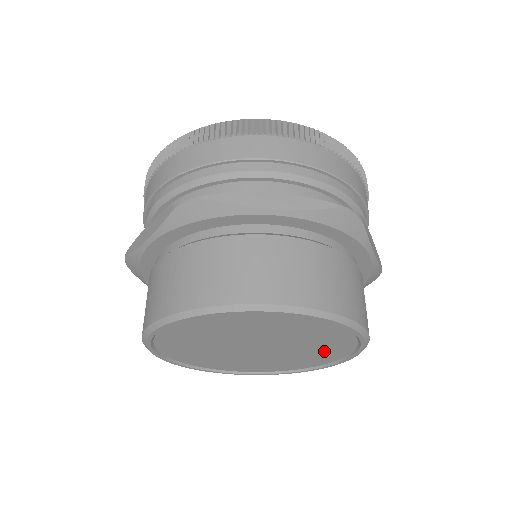
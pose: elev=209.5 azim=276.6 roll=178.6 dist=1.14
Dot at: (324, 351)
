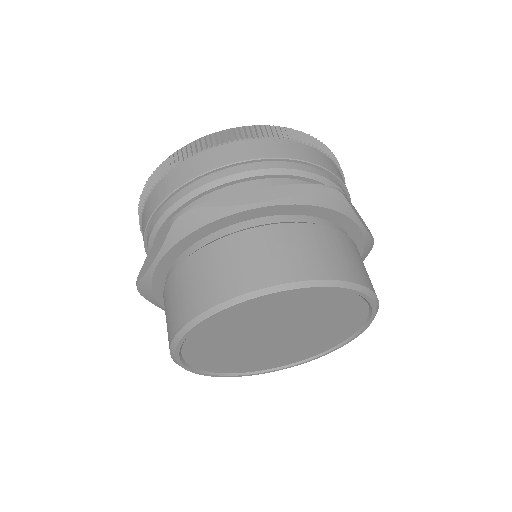
Dot at: (301, 352)
